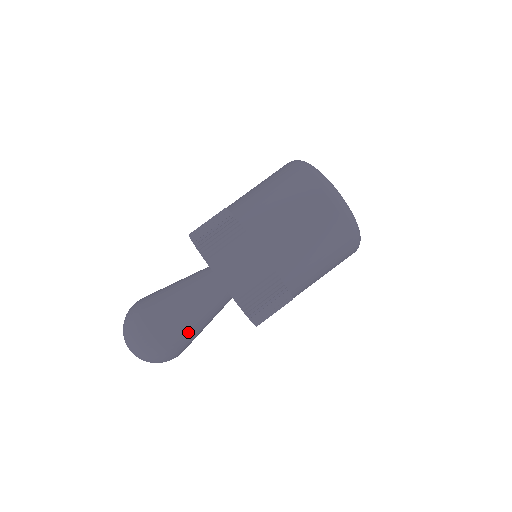
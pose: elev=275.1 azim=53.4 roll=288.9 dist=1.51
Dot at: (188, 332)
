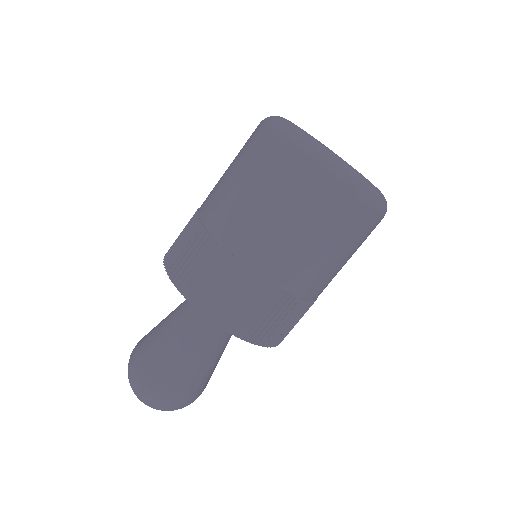
Dot at: (188, 368)
